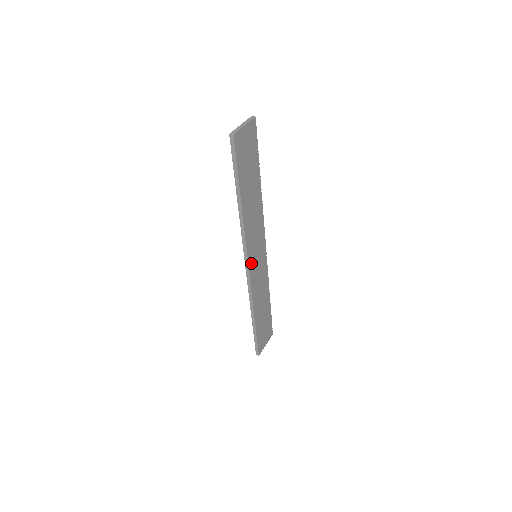
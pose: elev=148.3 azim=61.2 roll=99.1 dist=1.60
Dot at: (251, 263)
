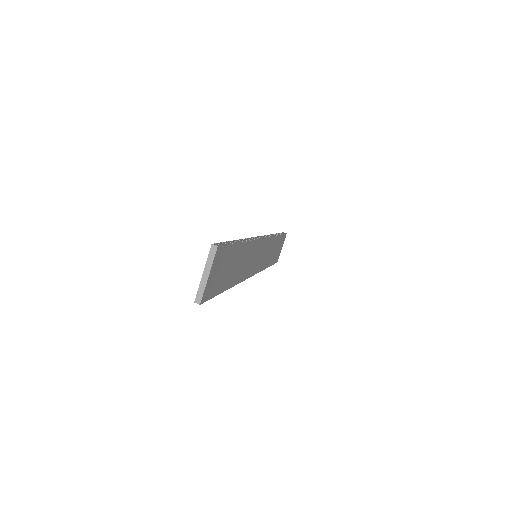
Dot at: (253, 270)
